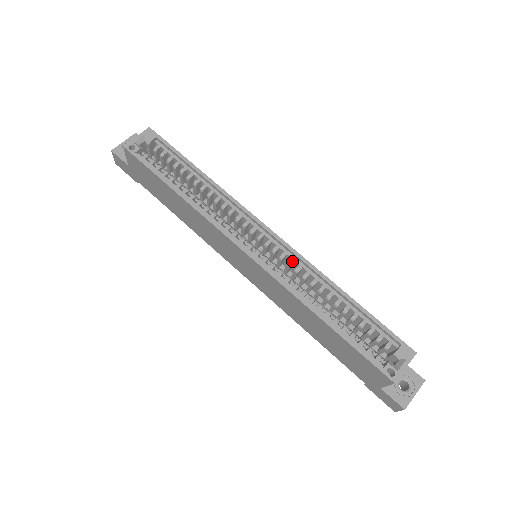
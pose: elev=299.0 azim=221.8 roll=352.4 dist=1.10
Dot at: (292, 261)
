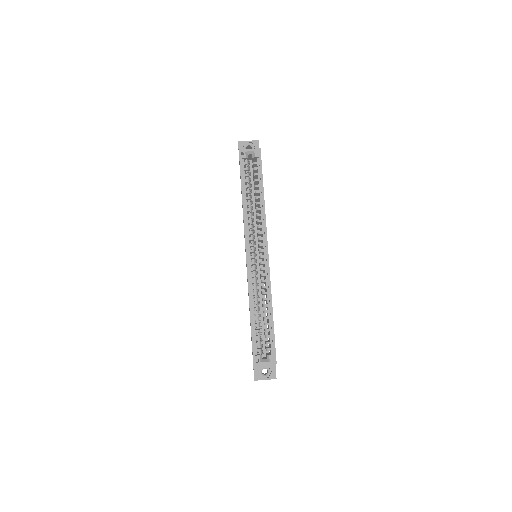
Dot at: (264, 275)
